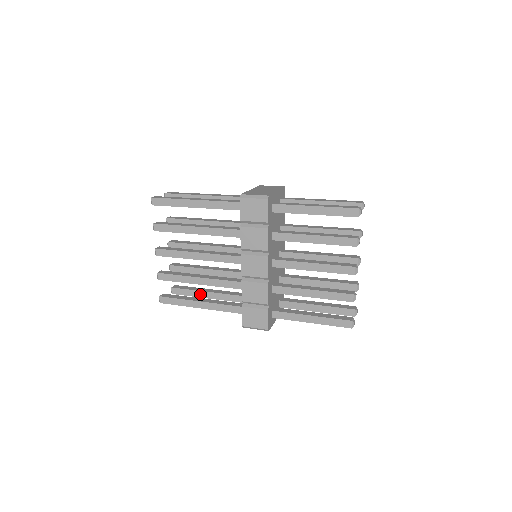
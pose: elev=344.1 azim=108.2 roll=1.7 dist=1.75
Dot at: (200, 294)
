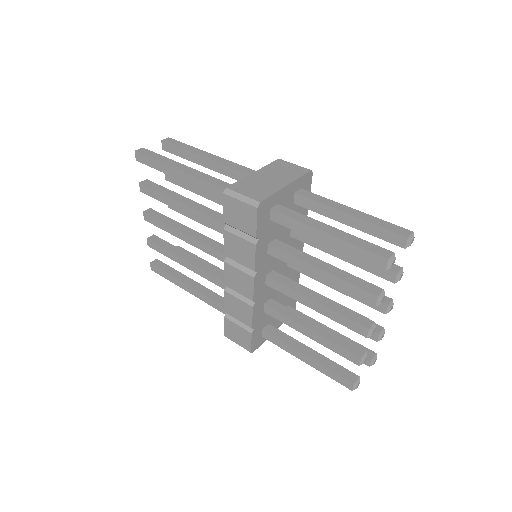
Dot at: occluded
